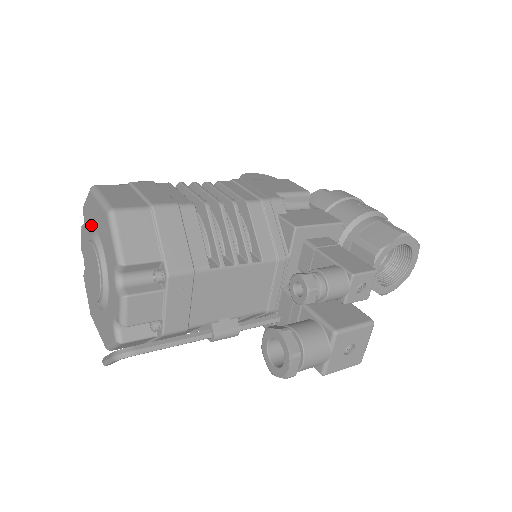
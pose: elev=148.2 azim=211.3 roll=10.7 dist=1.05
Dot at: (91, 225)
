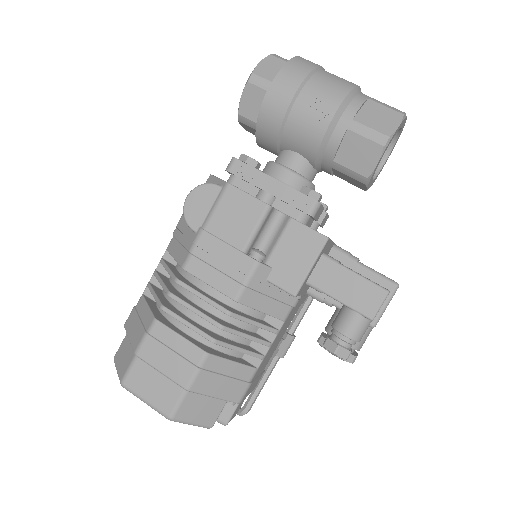
Dot at: occluded
